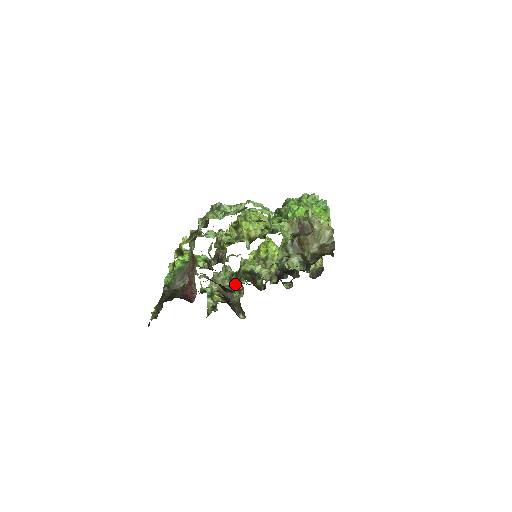
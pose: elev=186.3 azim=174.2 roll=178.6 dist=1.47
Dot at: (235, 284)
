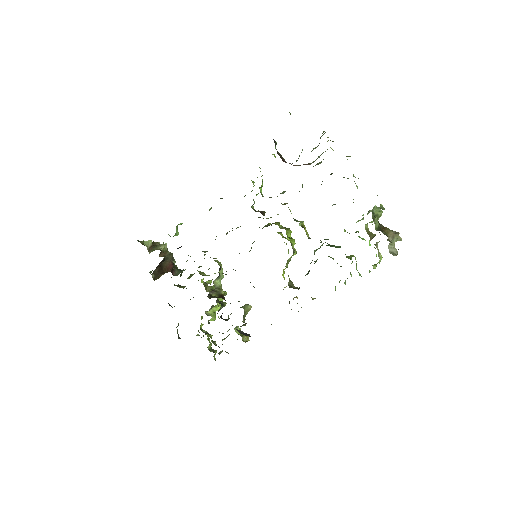
Dot at: occluded
